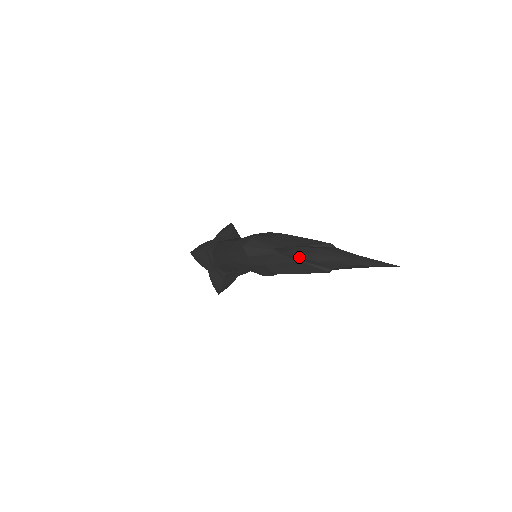
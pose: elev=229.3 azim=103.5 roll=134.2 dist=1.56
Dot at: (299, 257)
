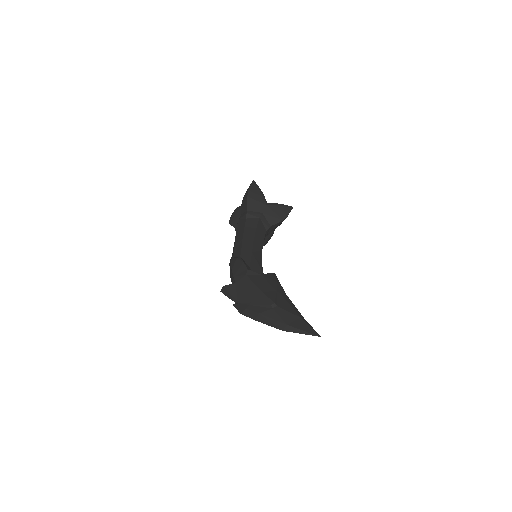
Dot at: occluded
